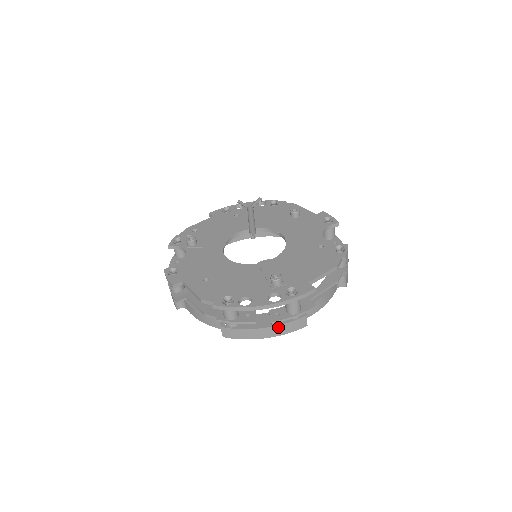
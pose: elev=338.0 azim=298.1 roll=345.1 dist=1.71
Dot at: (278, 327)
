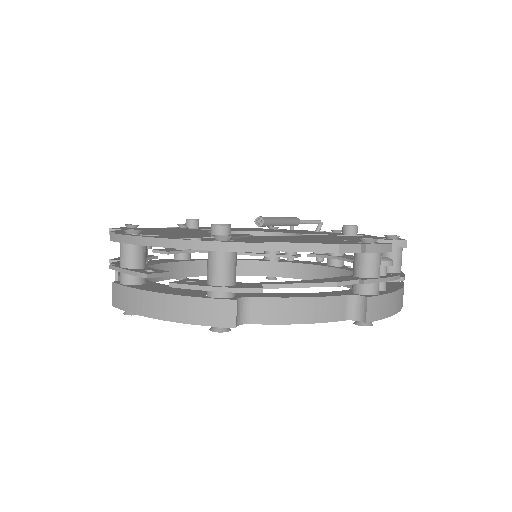
Dot at: (179, 300)
